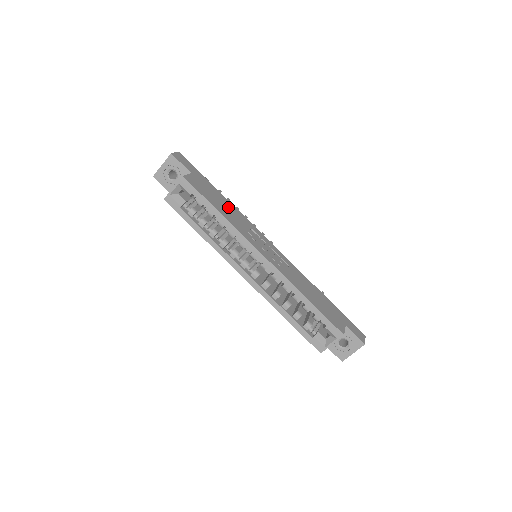
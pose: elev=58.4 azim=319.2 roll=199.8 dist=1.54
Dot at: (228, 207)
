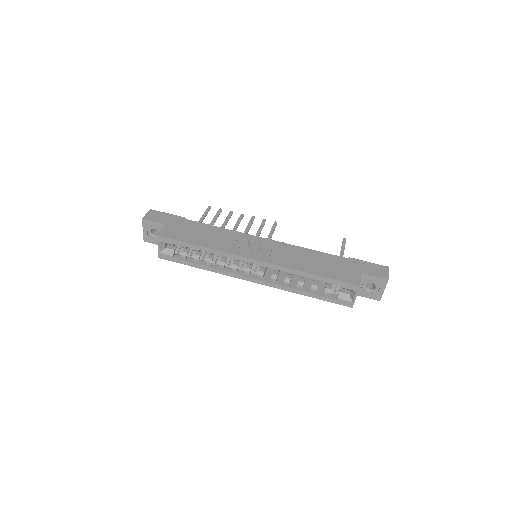
Dot at: (209, 233)
